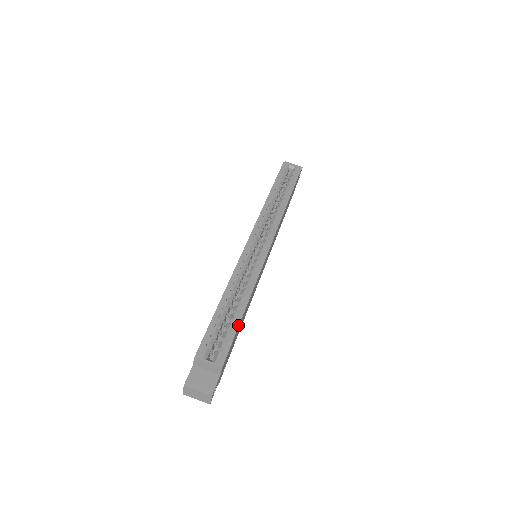
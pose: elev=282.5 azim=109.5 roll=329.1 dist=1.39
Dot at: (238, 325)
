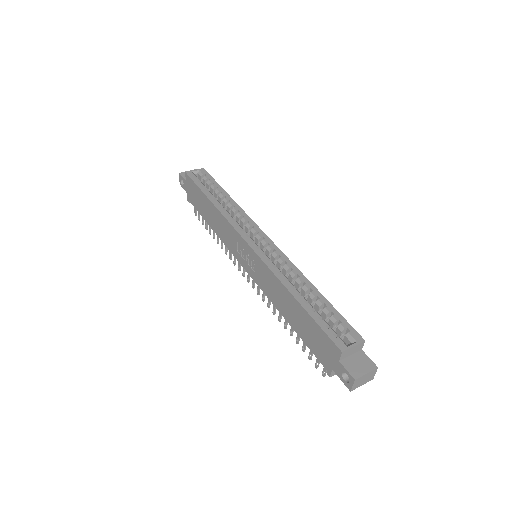
Dot at: (331, 305)
